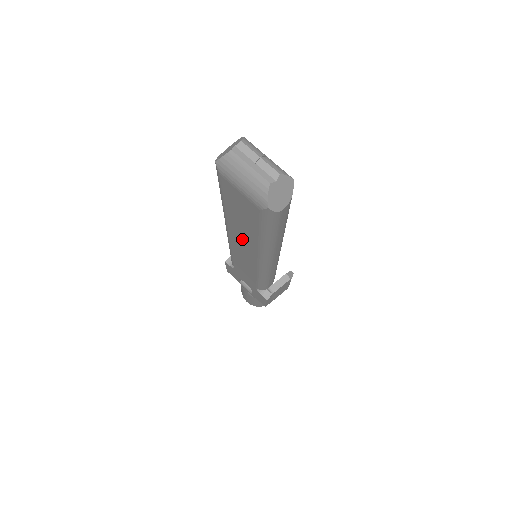
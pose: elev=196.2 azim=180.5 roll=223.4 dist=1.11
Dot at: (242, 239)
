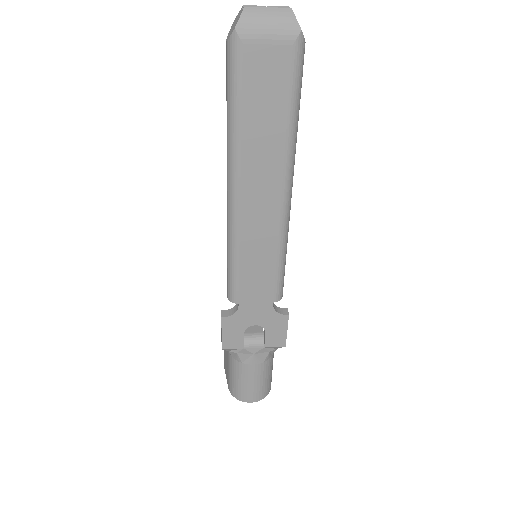
Dot at: (261, 175)
